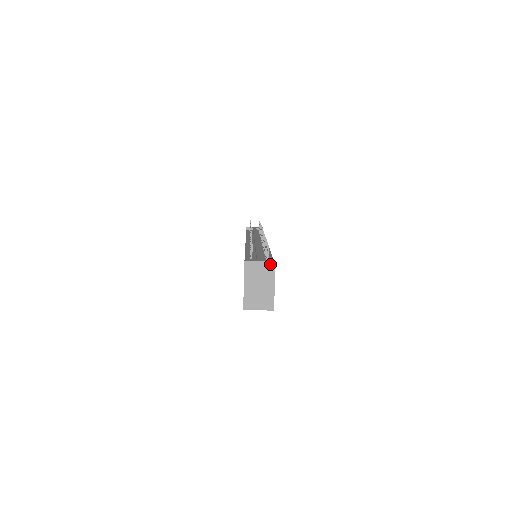
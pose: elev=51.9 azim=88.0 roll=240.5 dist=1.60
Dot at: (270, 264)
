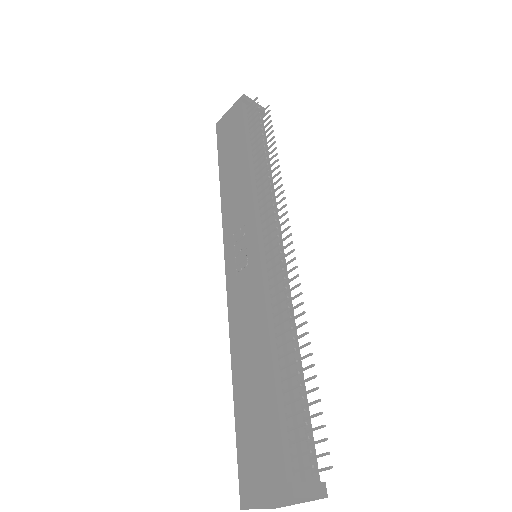
Dot at: (319, 498)
